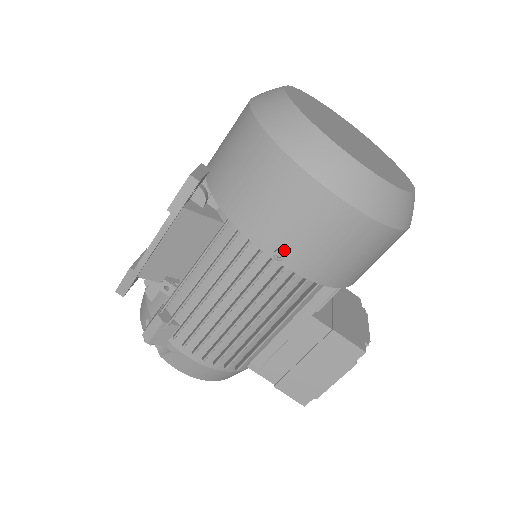
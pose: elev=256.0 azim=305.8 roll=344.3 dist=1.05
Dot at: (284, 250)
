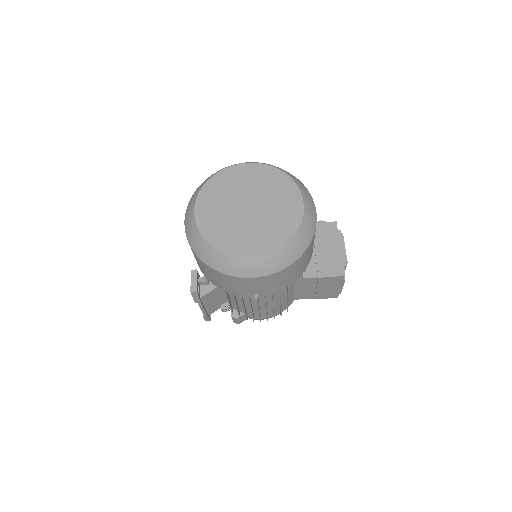
Dot at: (257, 294)
